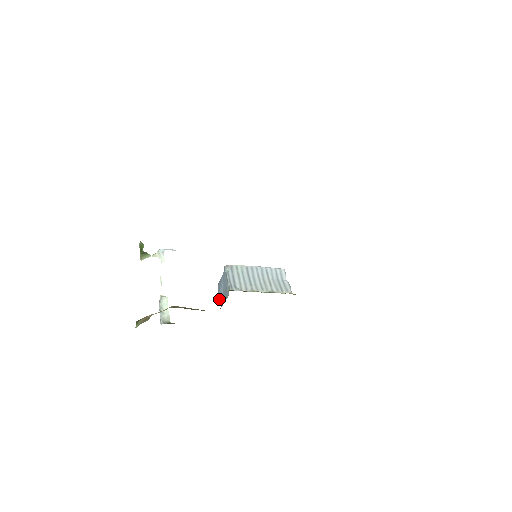
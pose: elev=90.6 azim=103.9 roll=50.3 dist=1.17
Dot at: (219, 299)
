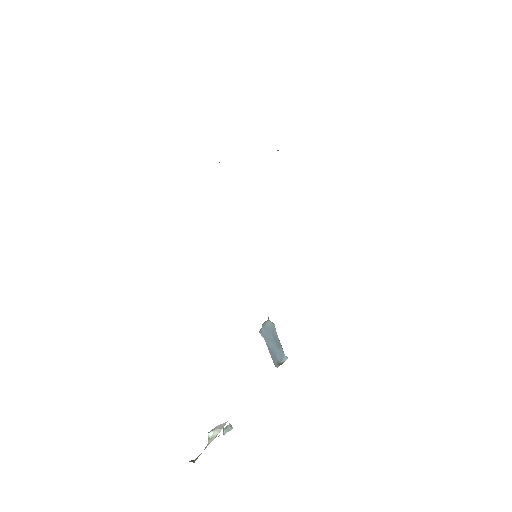
Dot at: (280, 360)
